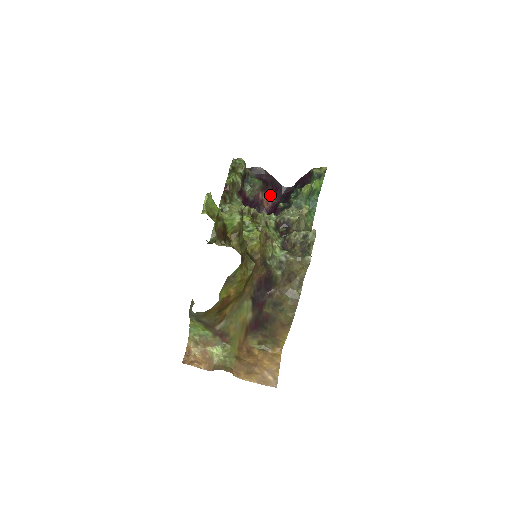
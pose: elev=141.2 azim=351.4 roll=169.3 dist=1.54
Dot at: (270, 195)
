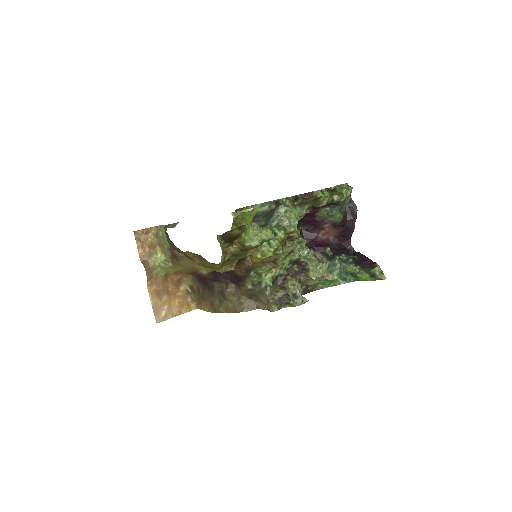
Dot at: (334, 233)
